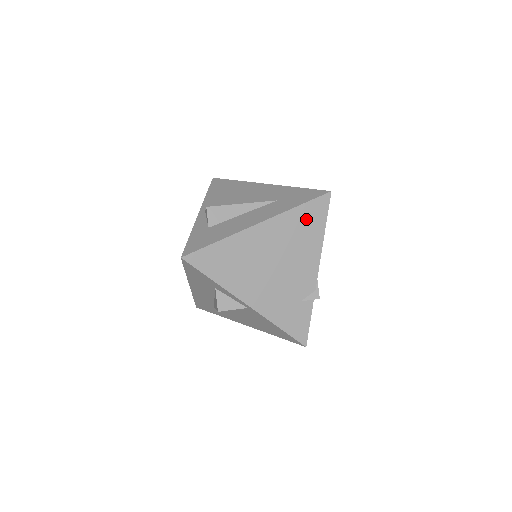
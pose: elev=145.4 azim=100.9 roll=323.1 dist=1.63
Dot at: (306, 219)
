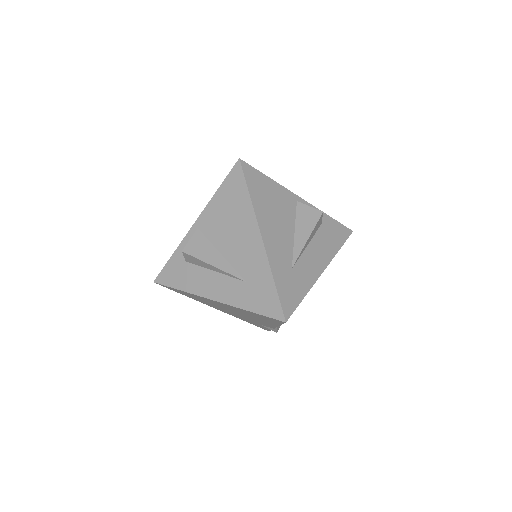
Dot at: (260, 316)
